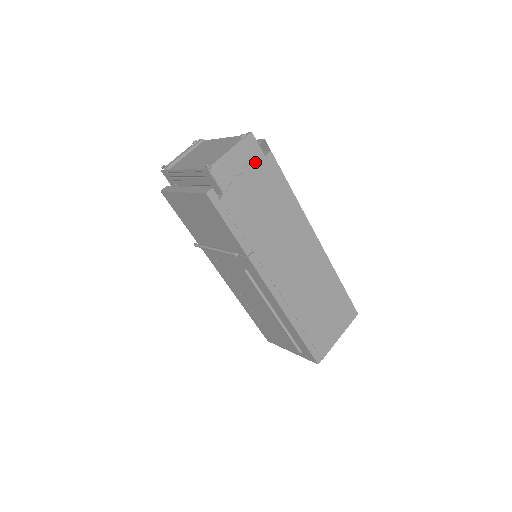
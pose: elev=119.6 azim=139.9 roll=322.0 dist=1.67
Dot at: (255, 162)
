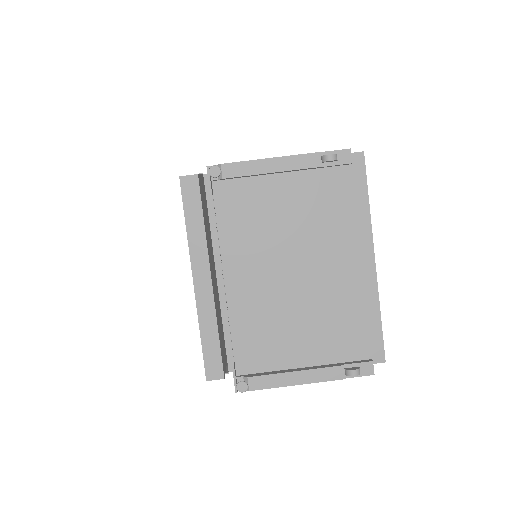
Dot at: occluded
